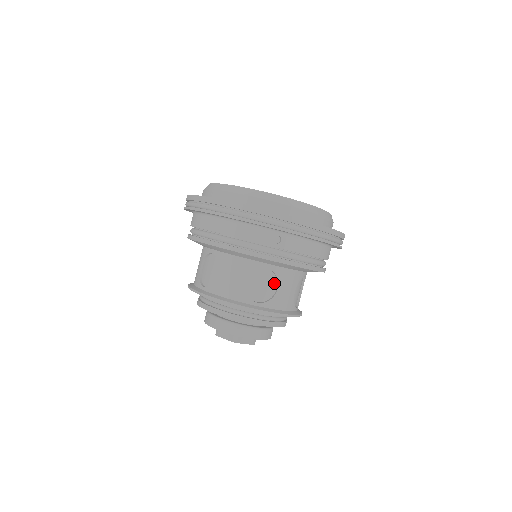
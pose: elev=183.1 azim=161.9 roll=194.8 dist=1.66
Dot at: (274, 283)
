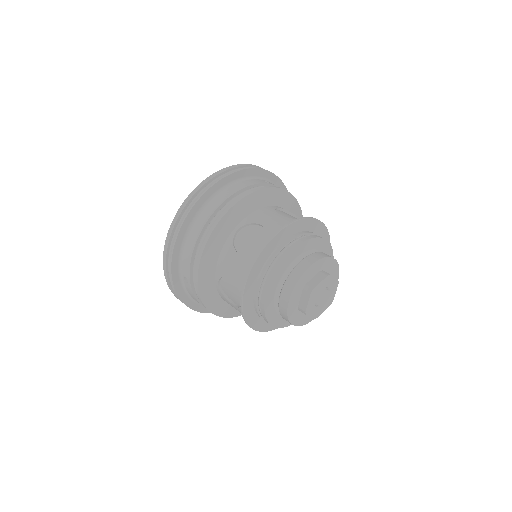
Dot at: (295, 217)
